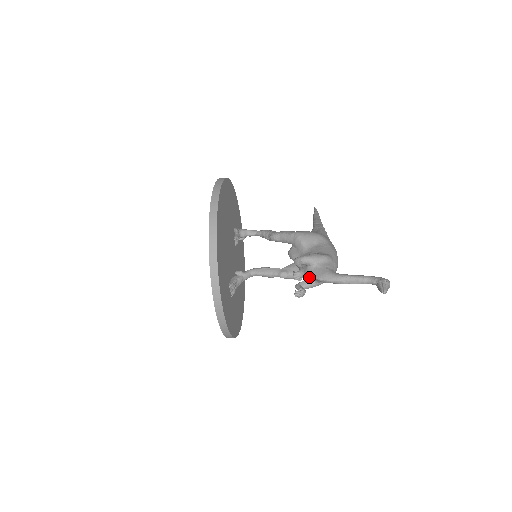
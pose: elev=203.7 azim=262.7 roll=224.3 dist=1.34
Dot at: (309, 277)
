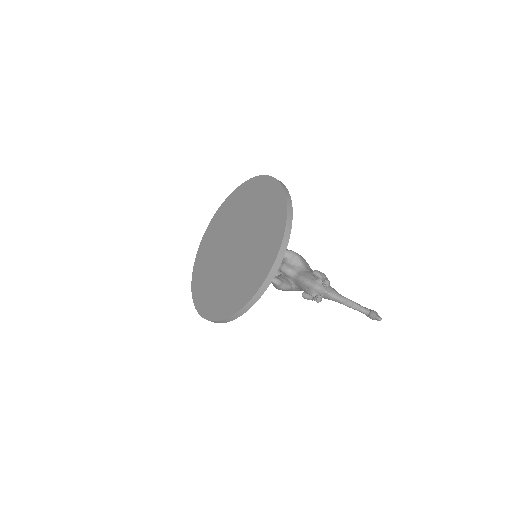
Dot at: (318, 290)
